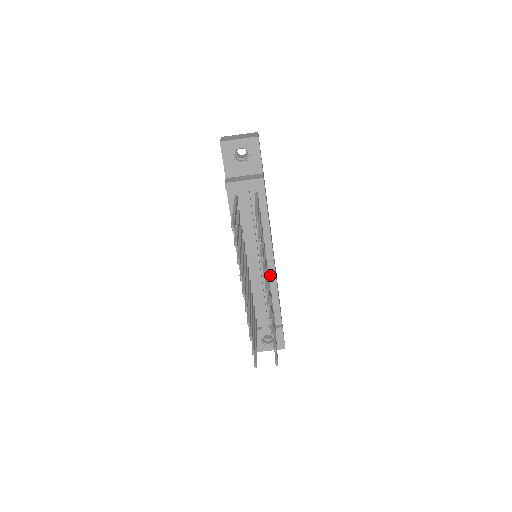
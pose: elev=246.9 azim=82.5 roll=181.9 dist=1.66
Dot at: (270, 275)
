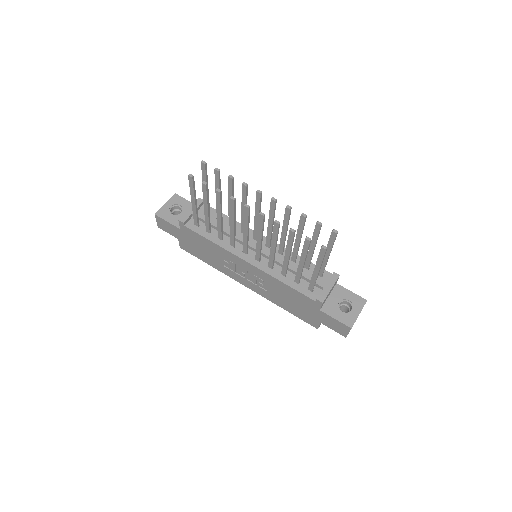
Dot at: (277, 249)
